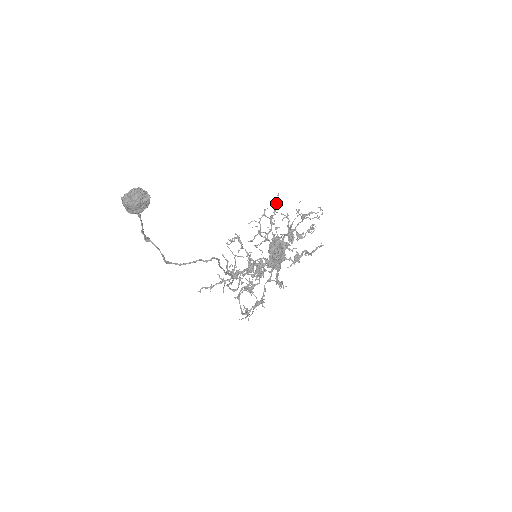
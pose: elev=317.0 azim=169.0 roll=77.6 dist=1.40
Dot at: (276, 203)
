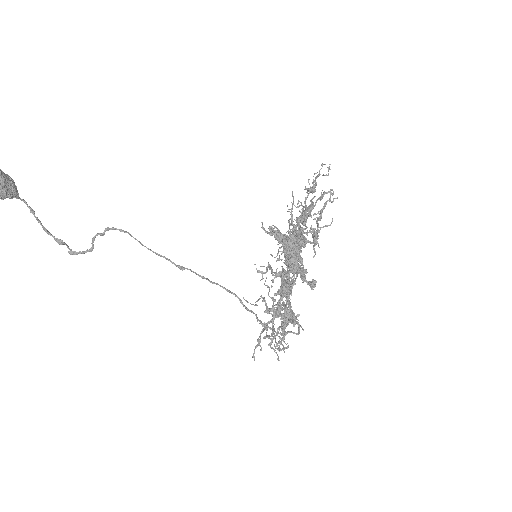
Dot at: occluded
